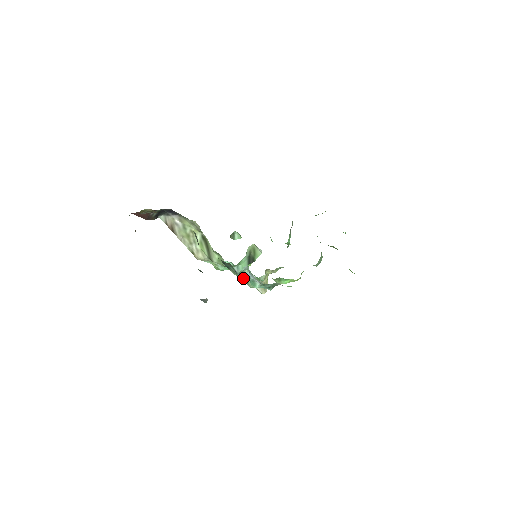
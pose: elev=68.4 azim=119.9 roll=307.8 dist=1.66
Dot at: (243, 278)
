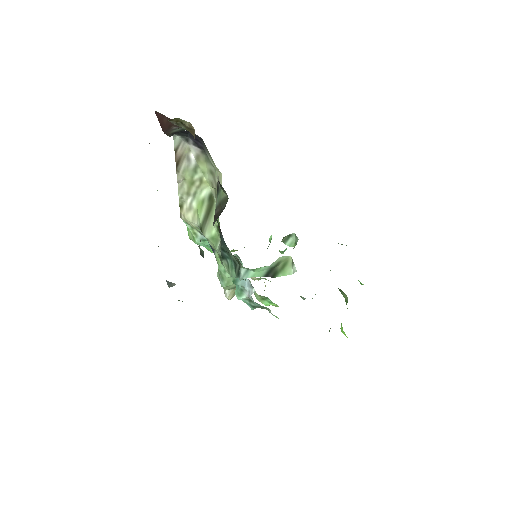
Dot at: (235, 282)
